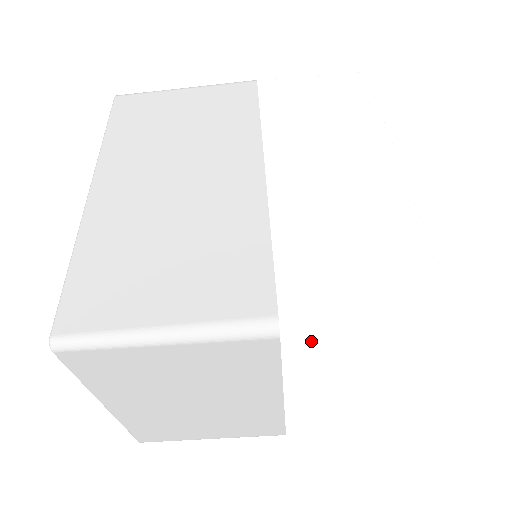
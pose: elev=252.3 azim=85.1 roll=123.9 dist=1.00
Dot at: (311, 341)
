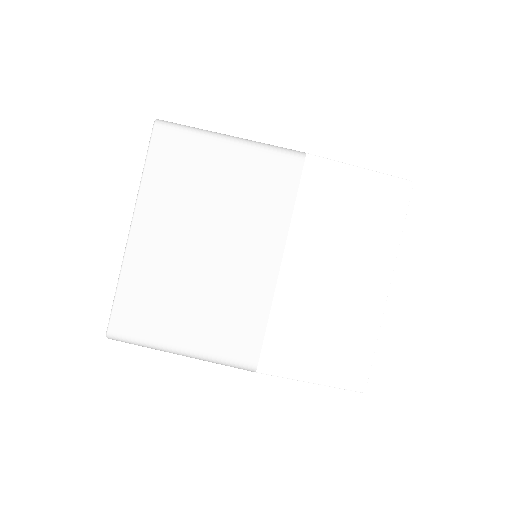
Dot at: (322, 174)
